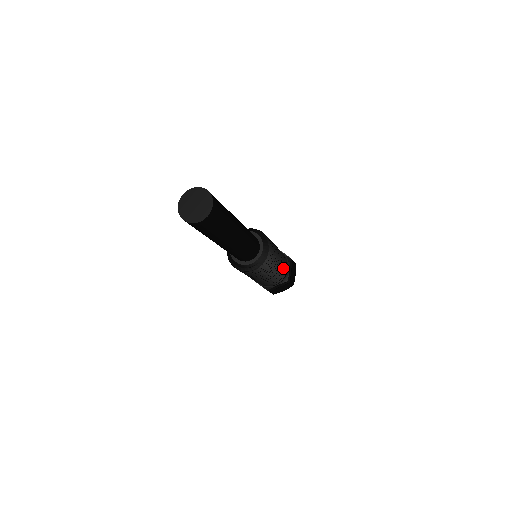
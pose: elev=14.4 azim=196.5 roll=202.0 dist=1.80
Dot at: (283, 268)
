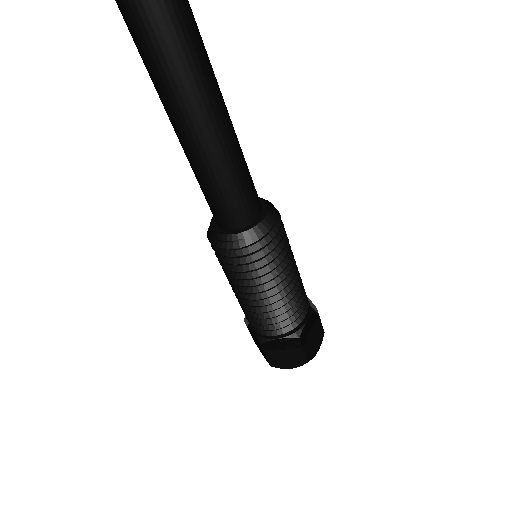
Dot at: (296, 306)
